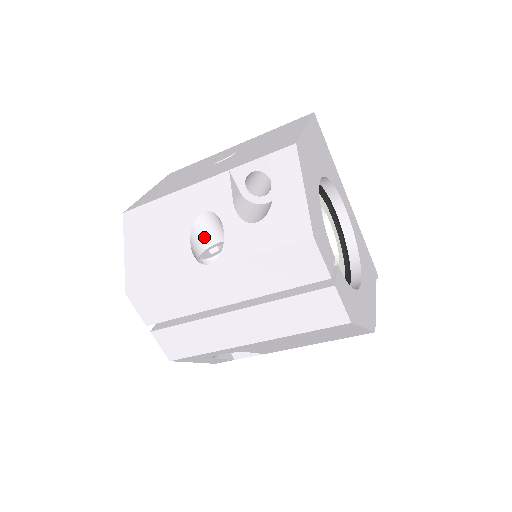
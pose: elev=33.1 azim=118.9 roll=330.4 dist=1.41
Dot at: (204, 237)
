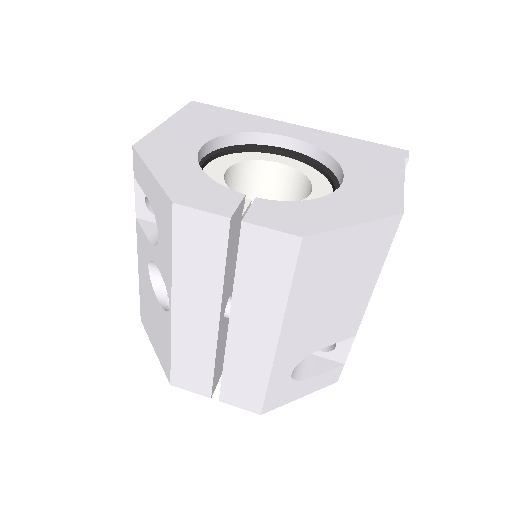
Dot at: occluded
